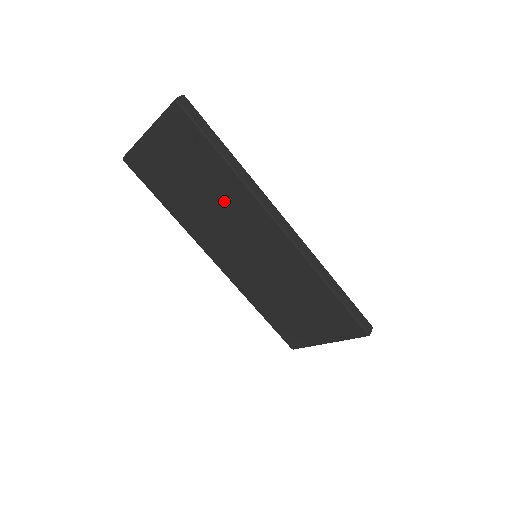
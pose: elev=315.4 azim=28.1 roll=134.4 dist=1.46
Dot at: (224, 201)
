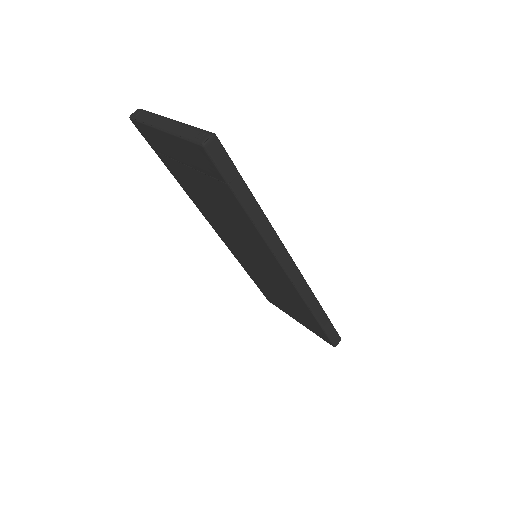
Dot at: (236, 222)
